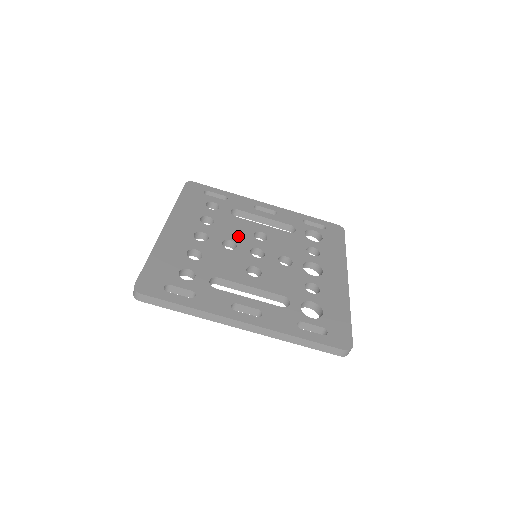
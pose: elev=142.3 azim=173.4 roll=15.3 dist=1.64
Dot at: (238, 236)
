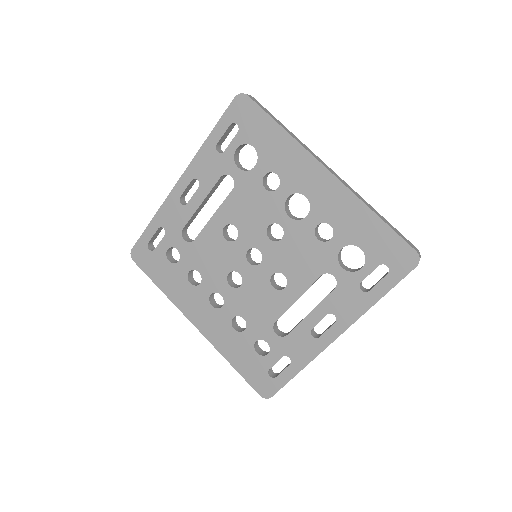
Dot at: (224, 261)
